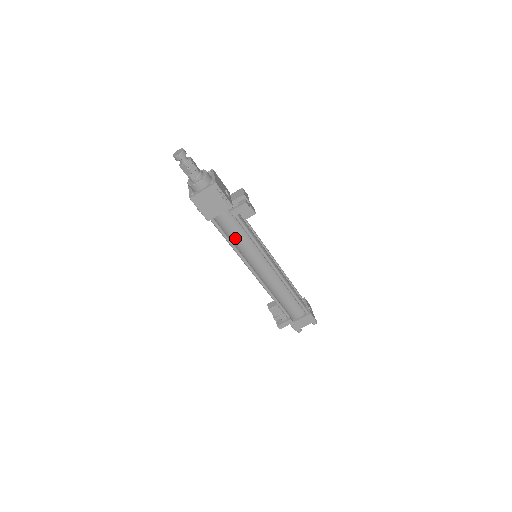
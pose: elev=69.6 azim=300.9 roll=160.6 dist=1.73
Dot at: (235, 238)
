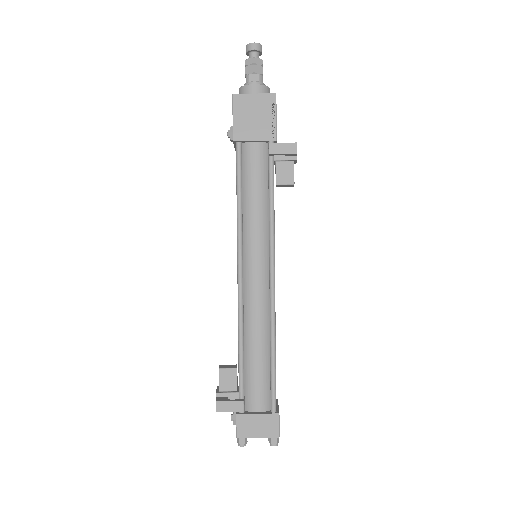
Dot at: (250, 194)
